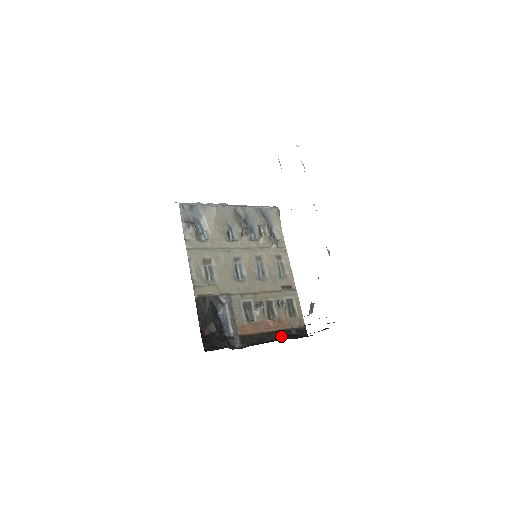
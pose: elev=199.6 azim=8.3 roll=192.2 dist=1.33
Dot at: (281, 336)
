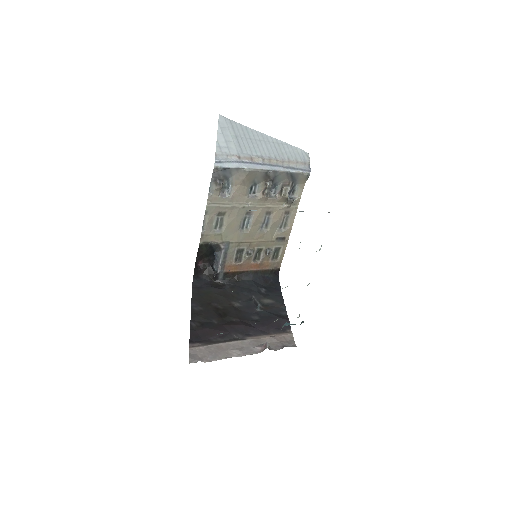
Dot at: (256, 277)
